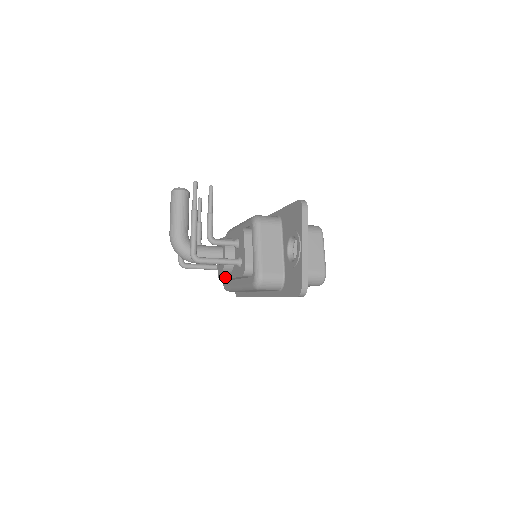
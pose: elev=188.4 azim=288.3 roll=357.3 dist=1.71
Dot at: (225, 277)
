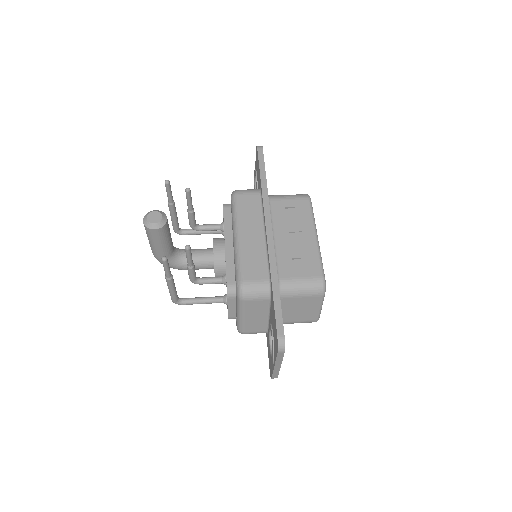
Dot at: occluded
